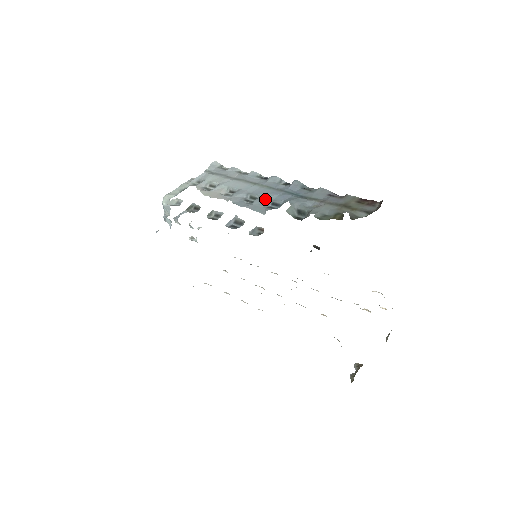
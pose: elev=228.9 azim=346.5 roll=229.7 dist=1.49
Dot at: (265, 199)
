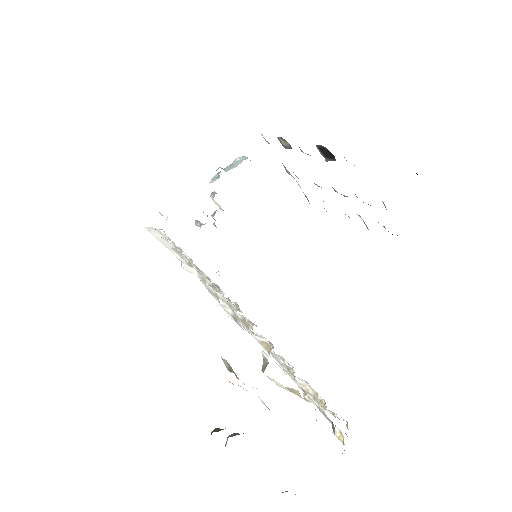
Dot at: occluded
